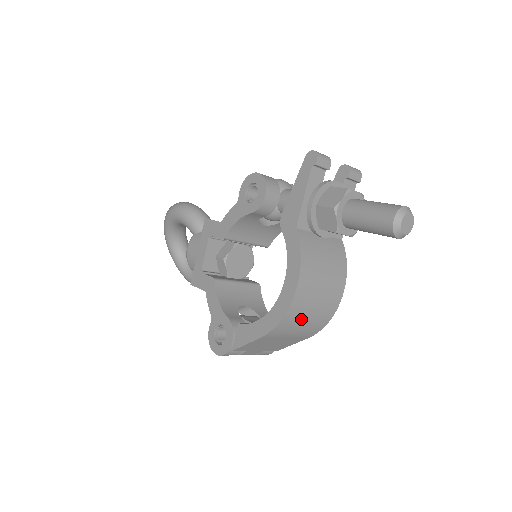
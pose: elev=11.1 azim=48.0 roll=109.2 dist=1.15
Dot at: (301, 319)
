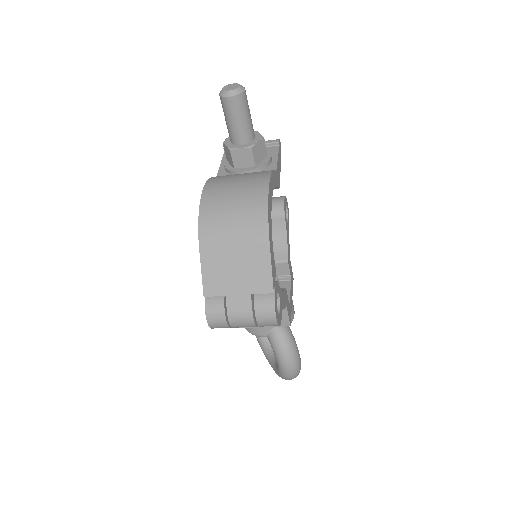
Dot at: (224, 212)
